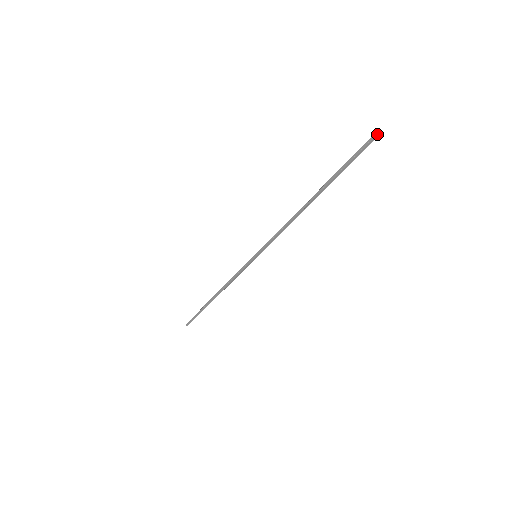
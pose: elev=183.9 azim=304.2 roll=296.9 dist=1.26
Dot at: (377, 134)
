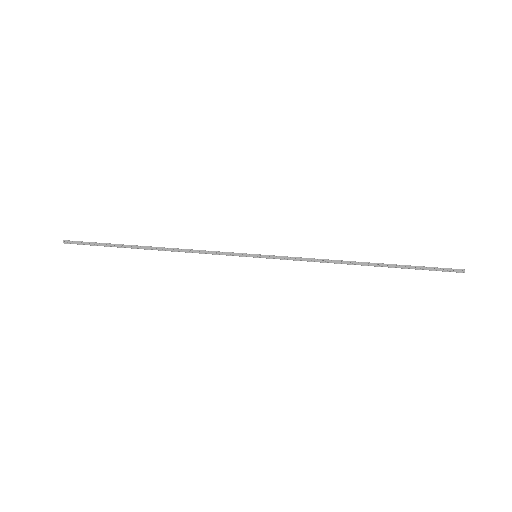
Dot at: occluded
